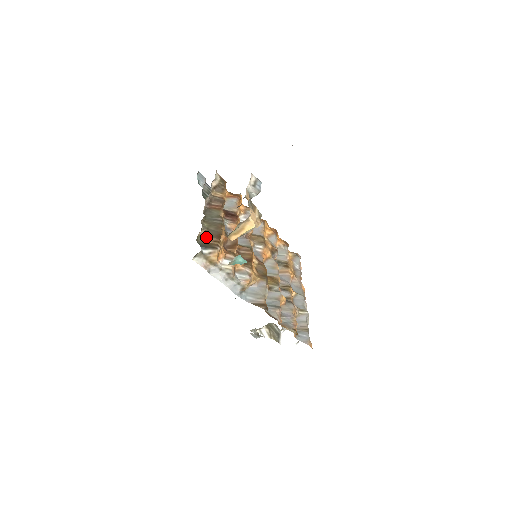
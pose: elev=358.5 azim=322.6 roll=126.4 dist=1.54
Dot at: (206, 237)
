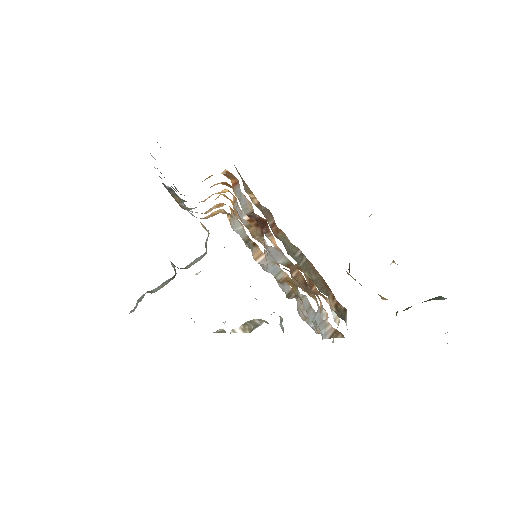
Dot at: (329, 299)
